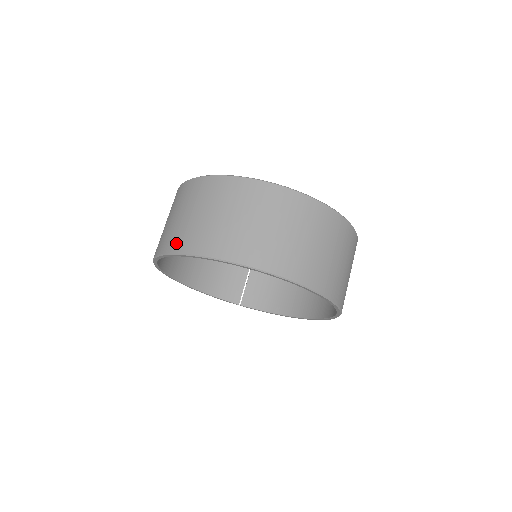
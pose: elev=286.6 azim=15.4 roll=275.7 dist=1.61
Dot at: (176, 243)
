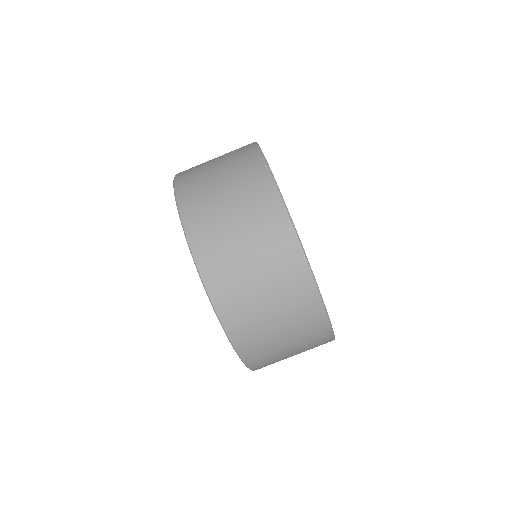
Dot at: (204, 248)
